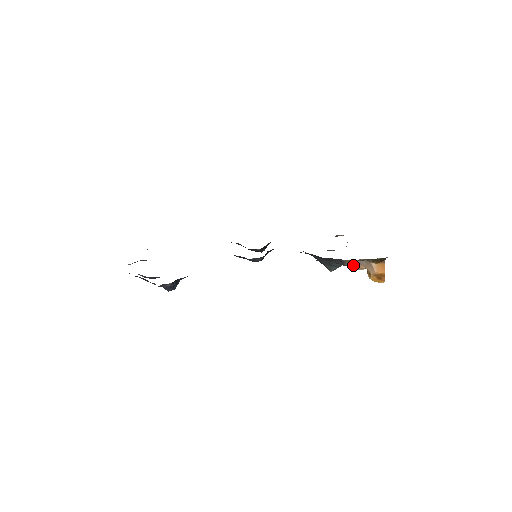
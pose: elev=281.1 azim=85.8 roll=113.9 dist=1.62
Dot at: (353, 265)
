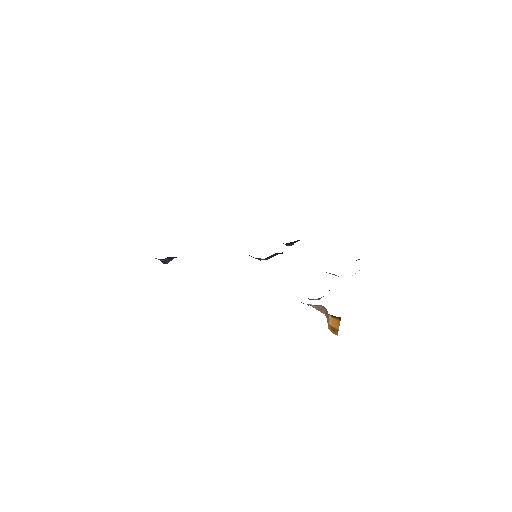
Dot at: (314, 307)
